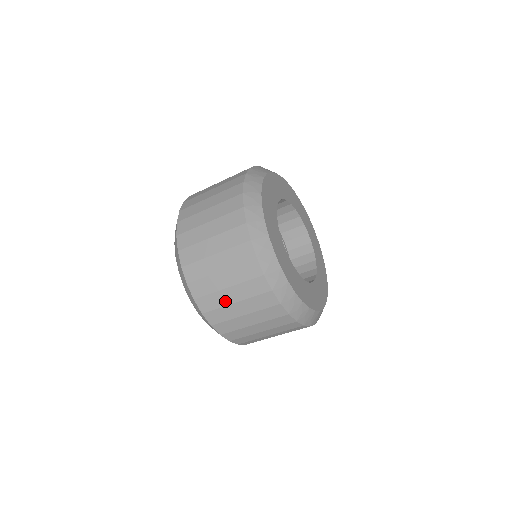
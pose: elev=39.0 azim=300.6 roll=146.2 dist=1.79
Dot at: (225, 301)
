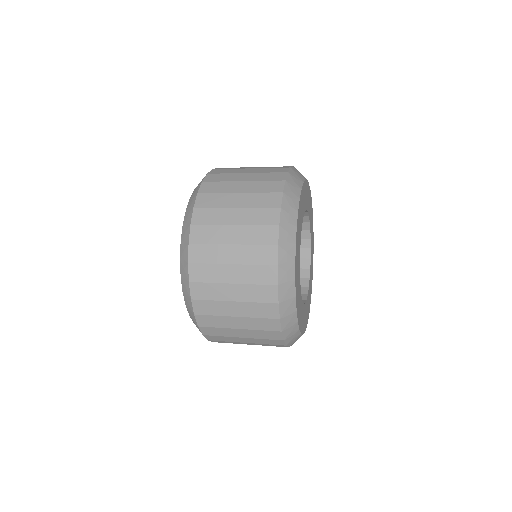
Dot at: (232, 335)
